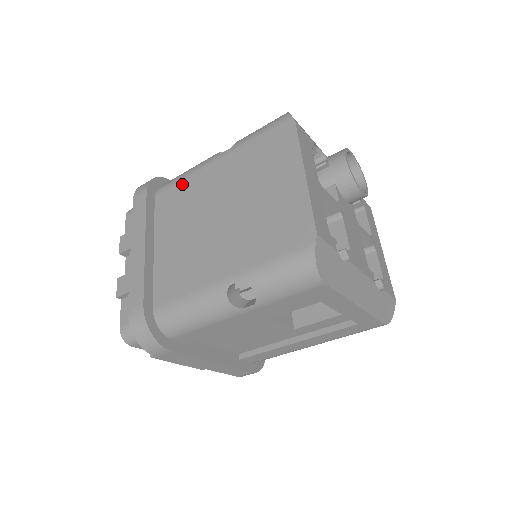
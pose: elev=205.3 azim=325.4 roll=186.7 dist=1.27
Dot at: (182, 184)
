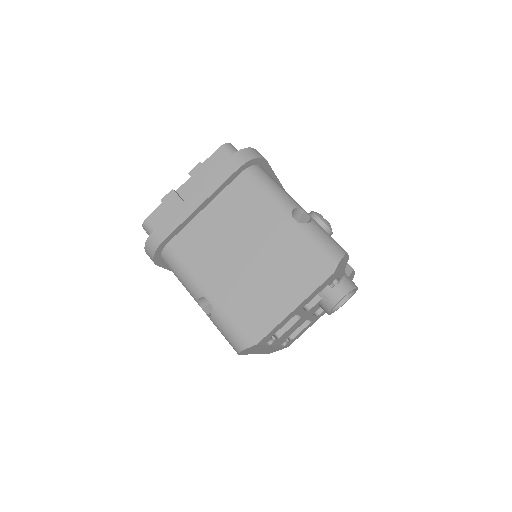
Dot at: (258, 196)
